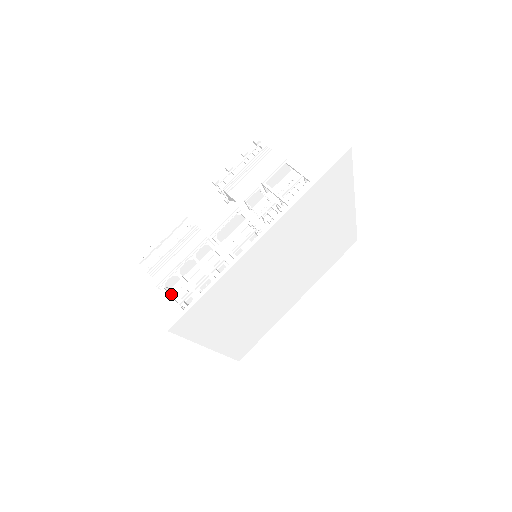
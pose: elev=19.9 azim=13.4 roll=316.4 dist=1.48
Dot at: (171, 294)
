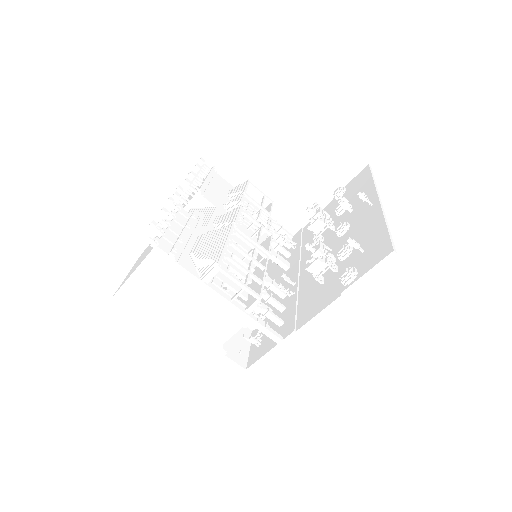
Dot at: (209, 283)
